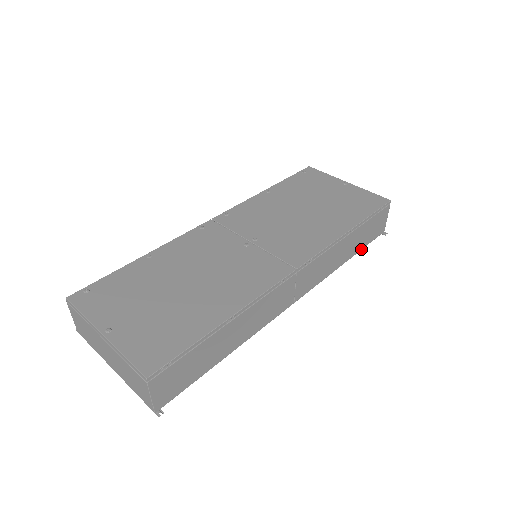
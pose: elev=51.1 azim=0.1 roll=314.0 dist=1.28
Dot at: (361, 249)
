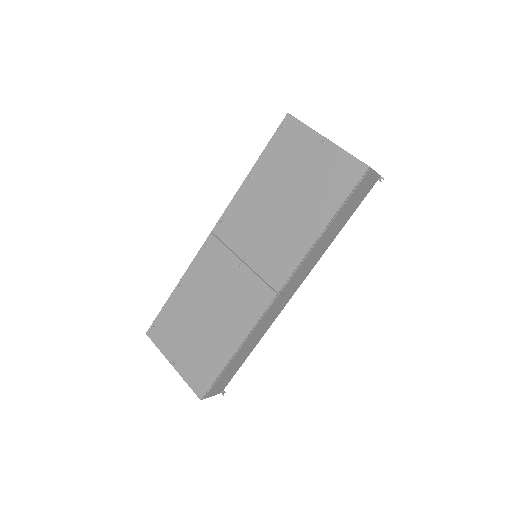
Dot at: (353, 212)
